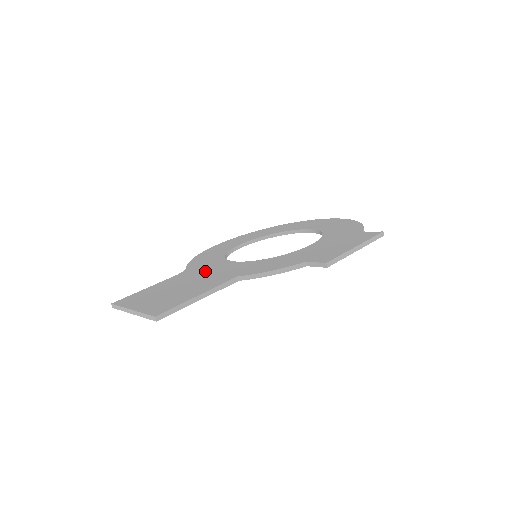
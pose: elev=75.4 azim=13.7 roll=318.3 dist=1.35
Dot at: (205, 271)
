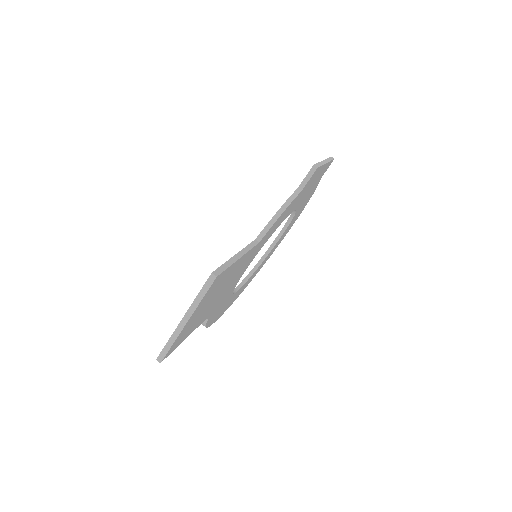
Dot at: occluded
